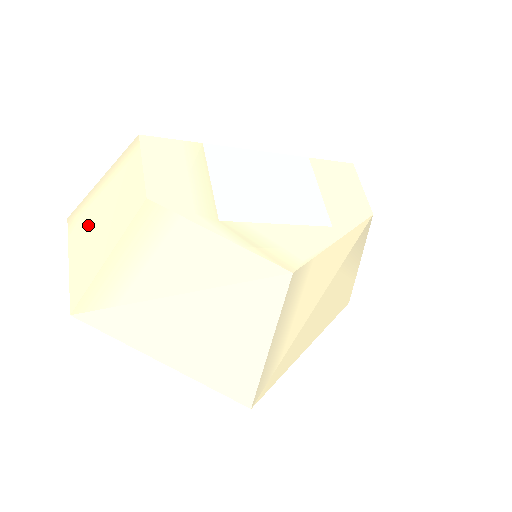
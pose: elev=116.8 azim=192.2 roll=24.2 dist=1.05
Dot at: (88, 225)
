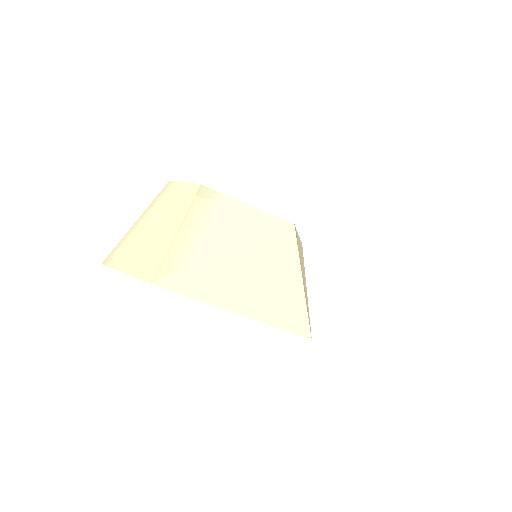
Dot at: (139, 240)
